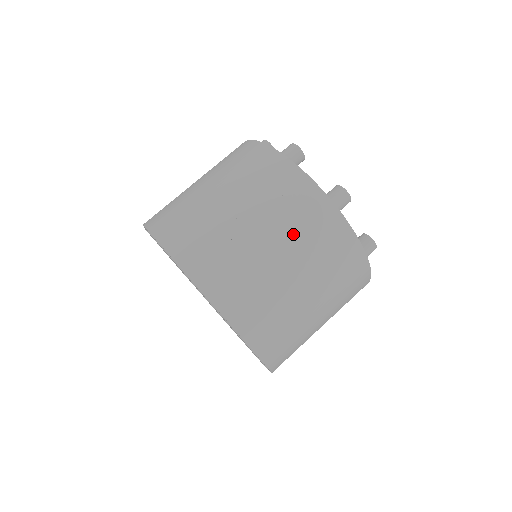
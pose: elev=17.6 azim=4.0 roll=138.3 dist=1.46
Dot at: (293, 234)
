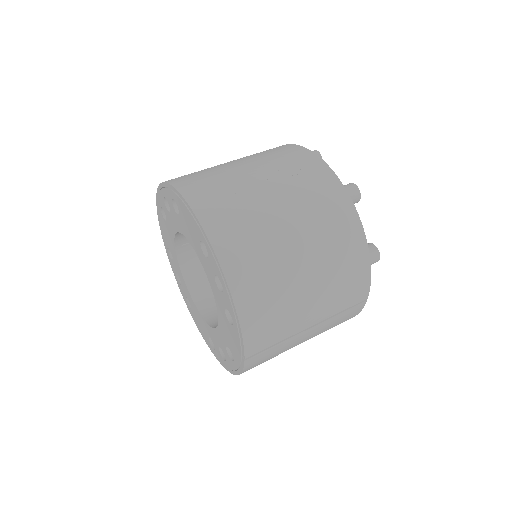
Dot at: (300, 198)
